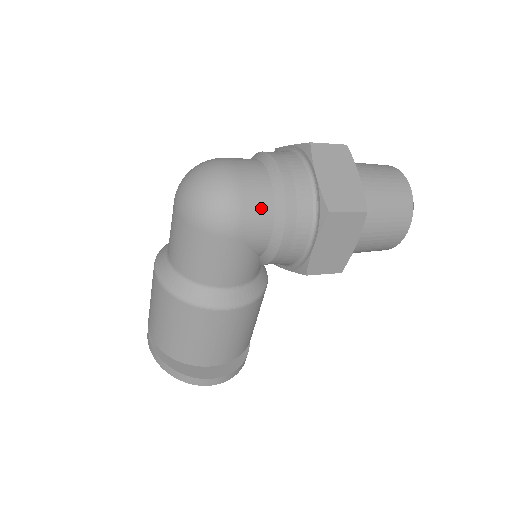
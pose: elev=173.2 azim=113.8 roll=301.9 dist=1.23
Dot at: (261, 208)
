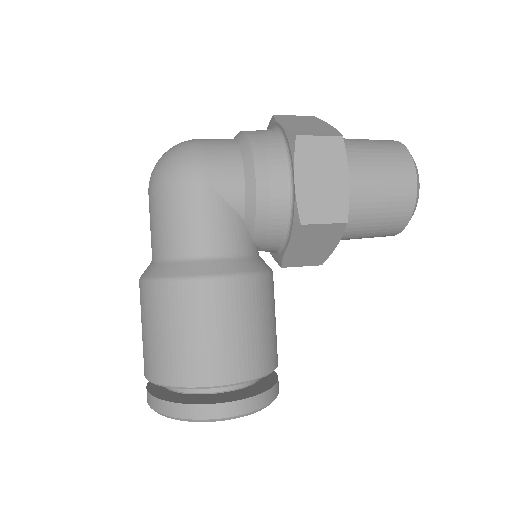
Dot at: (226, 154)
